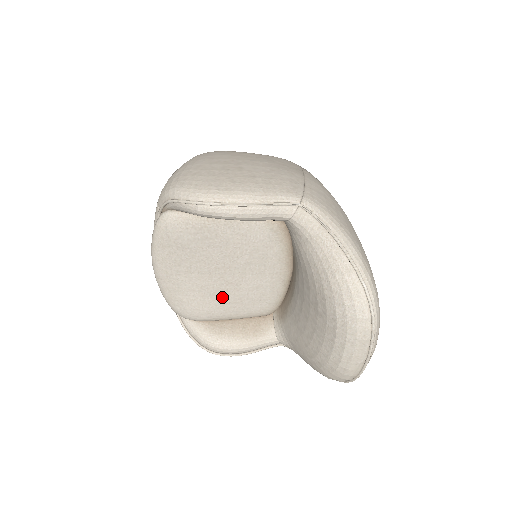
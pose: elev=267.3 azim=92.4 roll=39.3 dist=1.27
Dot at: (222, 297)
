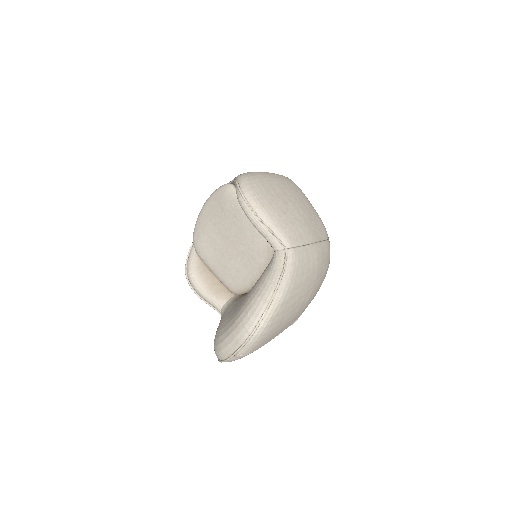
Dot at: (218, 256)
